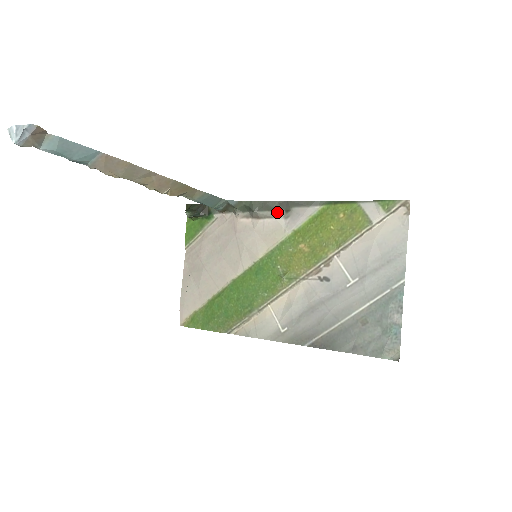
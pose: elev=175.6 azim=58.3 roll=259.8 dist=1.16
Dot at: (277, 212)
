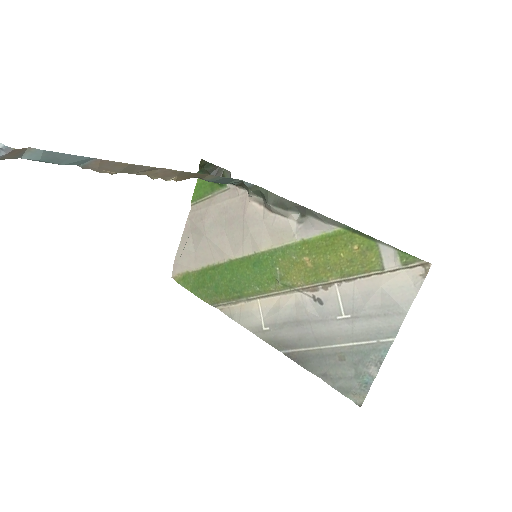
Dot at: (291, 213)
